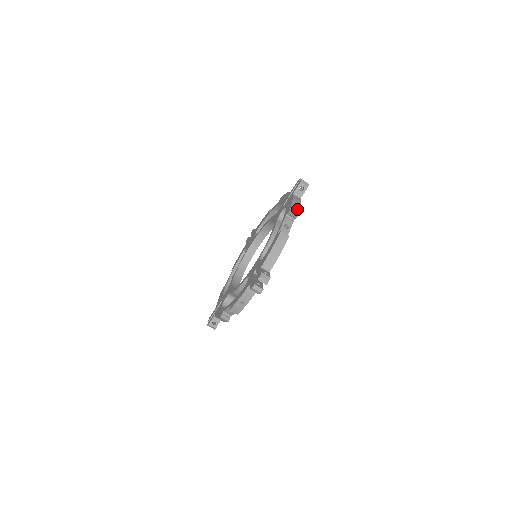
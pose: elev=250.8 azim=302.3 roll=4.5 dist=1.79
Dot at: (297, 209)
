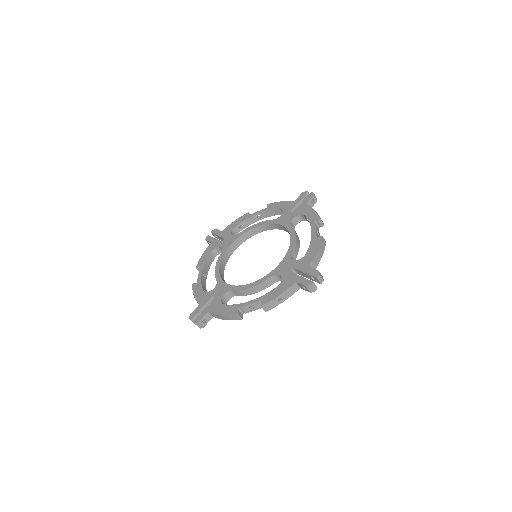
Dot at: (274, 305)
